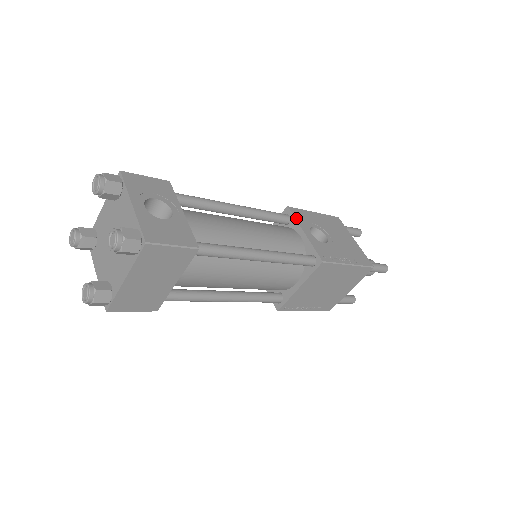
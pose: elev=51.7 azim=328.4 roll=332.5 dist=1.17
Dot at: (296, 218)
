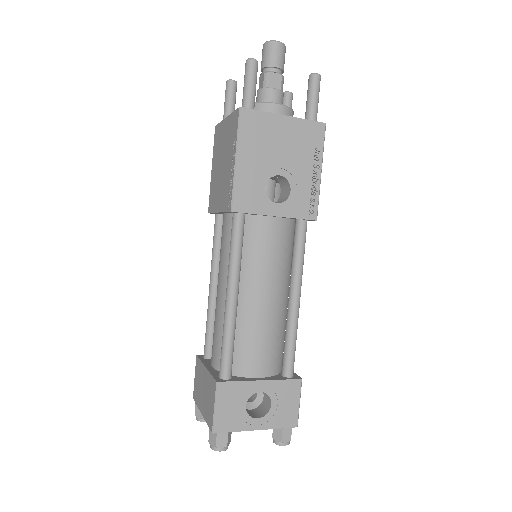
Dot at: (252, 212)
